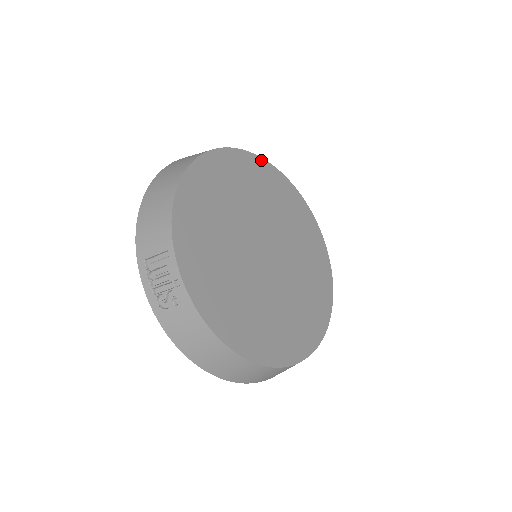
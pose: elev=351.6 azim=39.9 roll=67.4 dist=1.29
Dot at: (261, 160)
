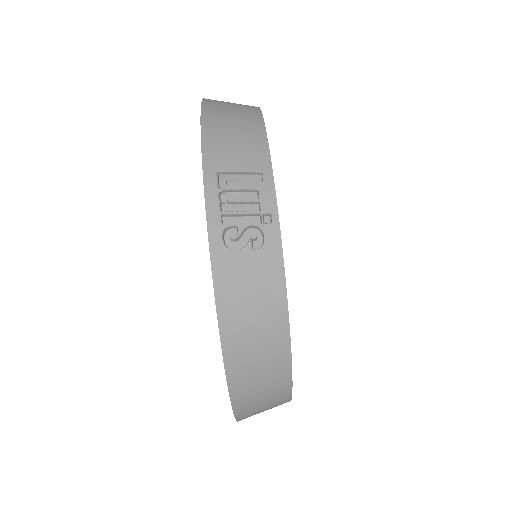
Dot at: occluded
